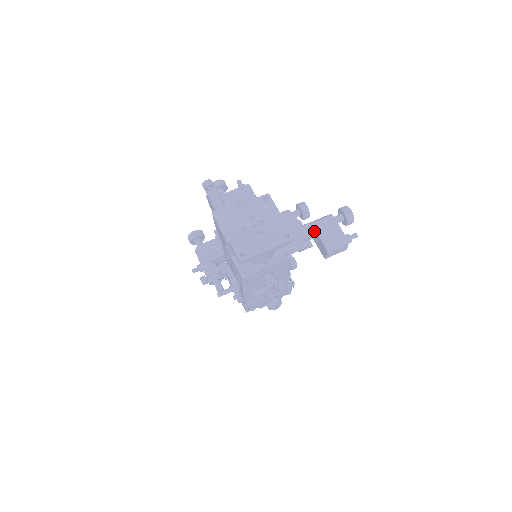
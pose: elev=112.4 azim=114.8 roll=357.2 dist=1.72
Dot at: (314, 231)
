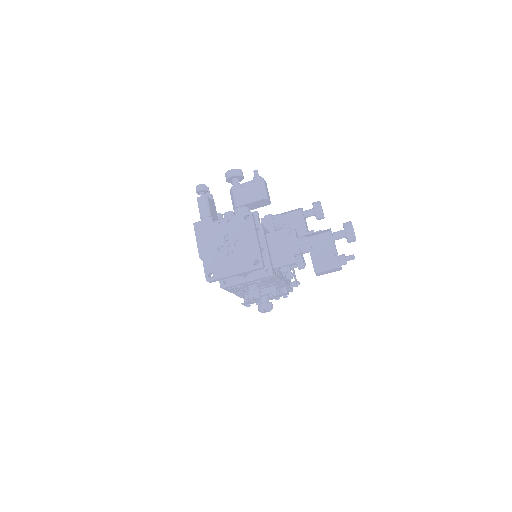
Dot at: (308, 246)
